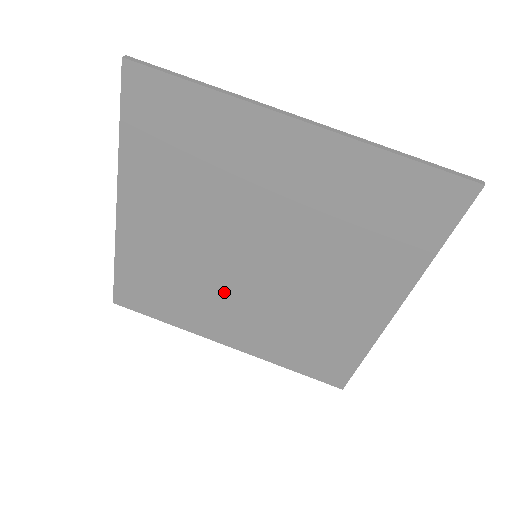
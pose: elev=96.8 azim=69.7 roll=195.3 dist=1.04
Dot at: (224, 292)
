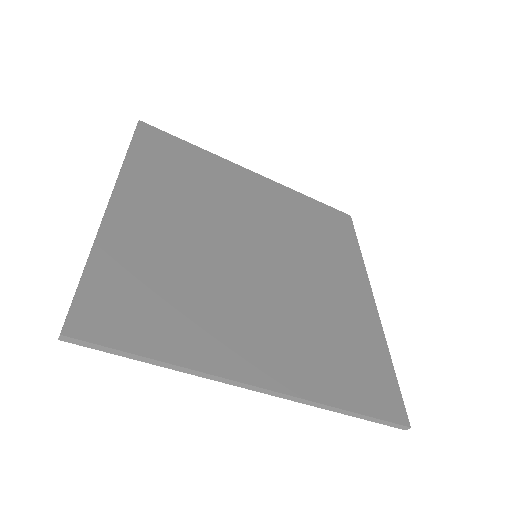
Dot at: occluded
